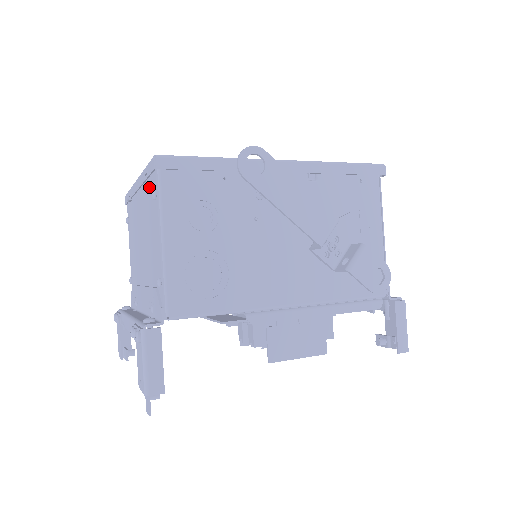
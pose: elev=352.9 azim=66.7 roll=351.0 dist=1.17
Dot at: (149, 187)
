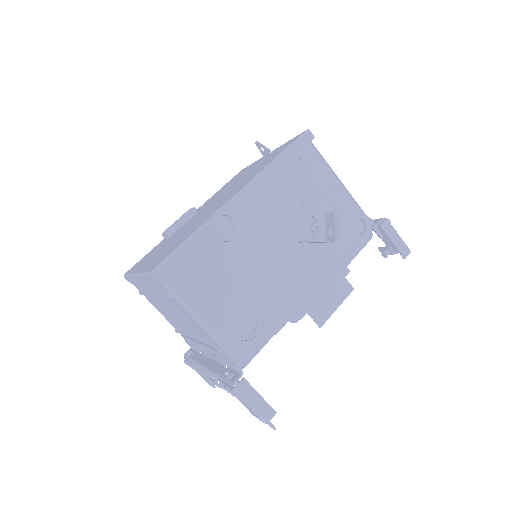
Dot at: (157, 287)
